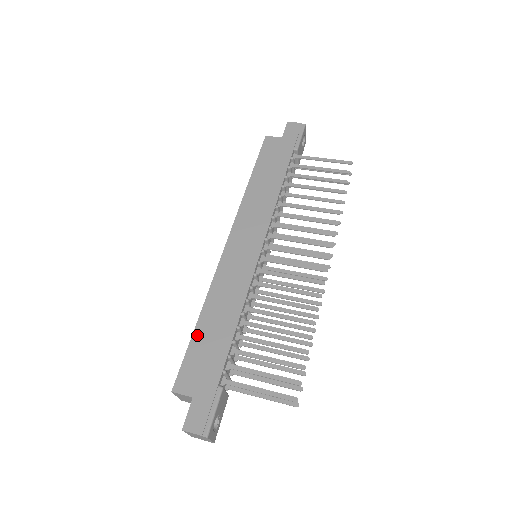
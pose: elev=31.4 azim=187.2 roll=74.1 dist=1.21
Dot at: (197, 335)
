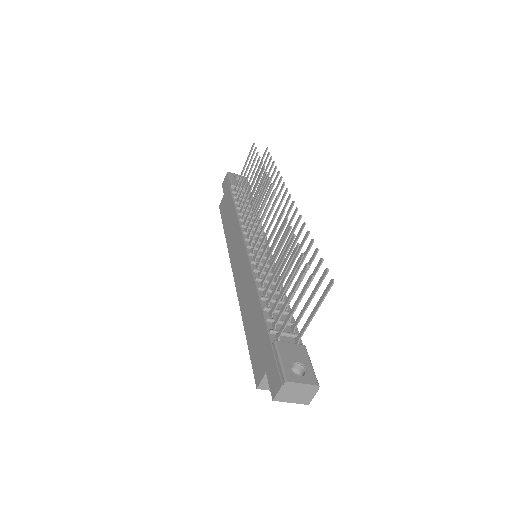
Dot at: (248, 338)
